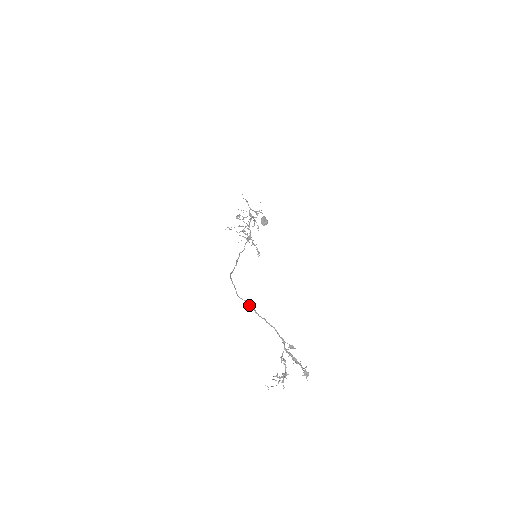
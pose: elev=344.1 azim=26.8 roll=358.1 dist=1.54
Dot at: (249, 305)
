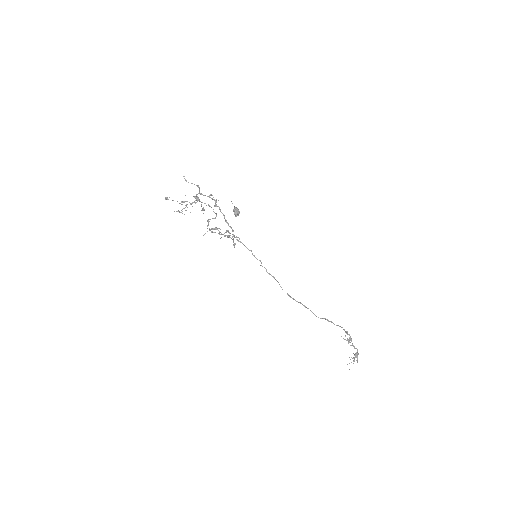
Dot at: (330, 321)
